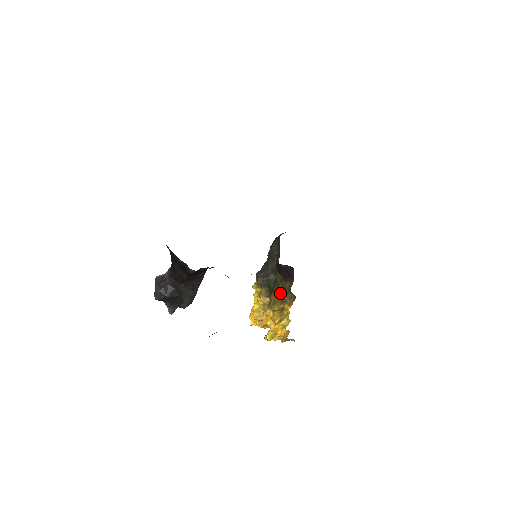
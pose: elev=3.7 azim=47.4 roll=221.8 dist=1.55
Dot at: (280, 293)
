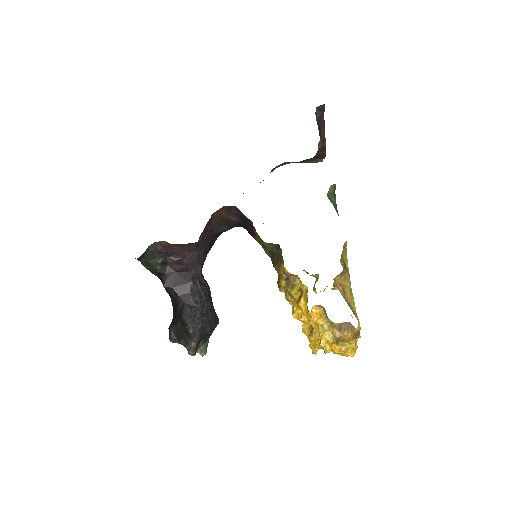
Dot at: (273, 261)
